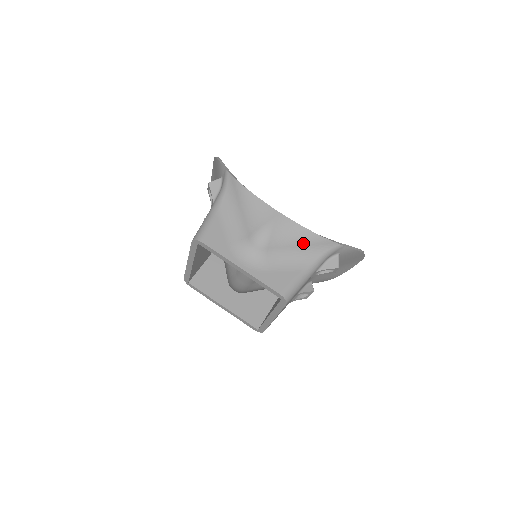
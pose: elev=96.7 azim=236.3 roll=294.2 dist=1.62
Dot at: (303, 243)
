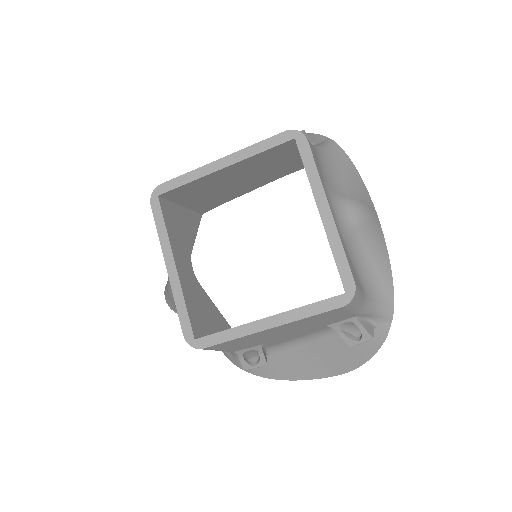
Dot at: (378, 268)
